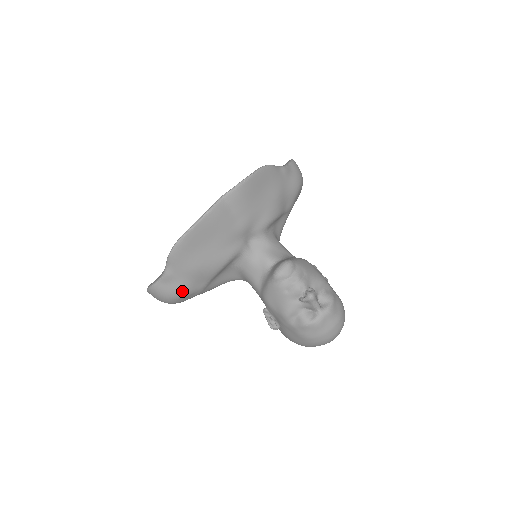
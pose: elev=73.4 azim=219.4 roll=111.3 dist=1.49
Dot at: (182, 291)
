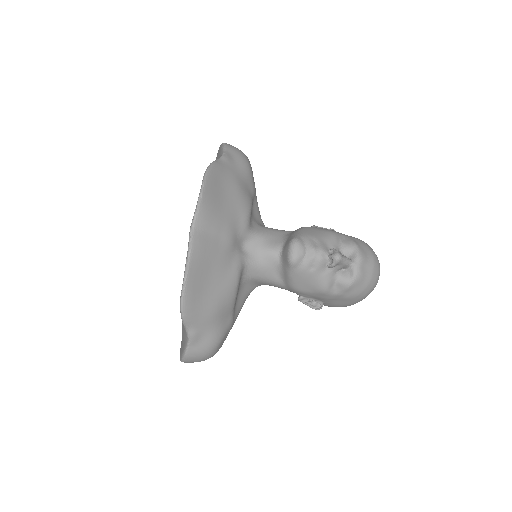
Dot at: (216, 339)
